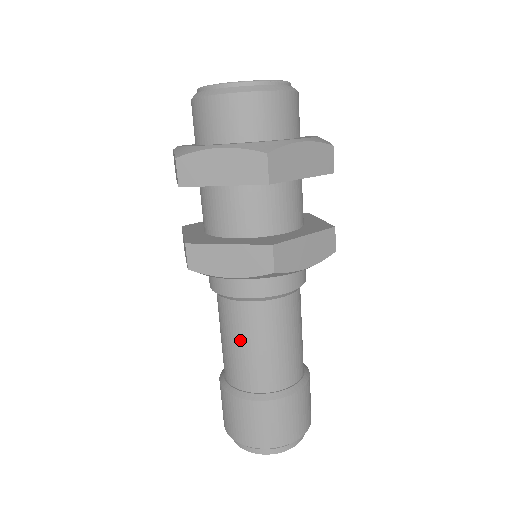
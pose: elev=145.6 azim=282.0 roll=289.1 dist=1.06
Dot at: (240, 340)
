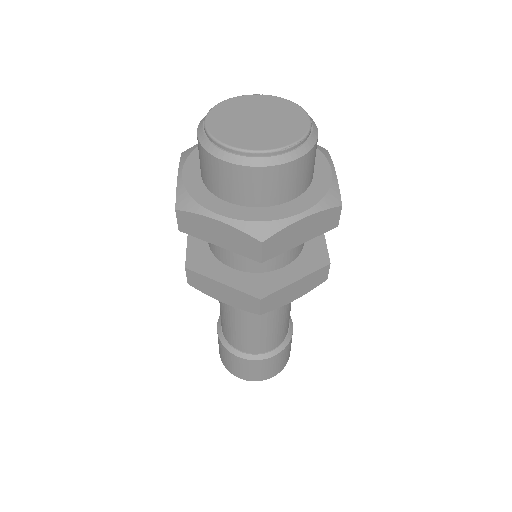
Dot at: (232, 321)
